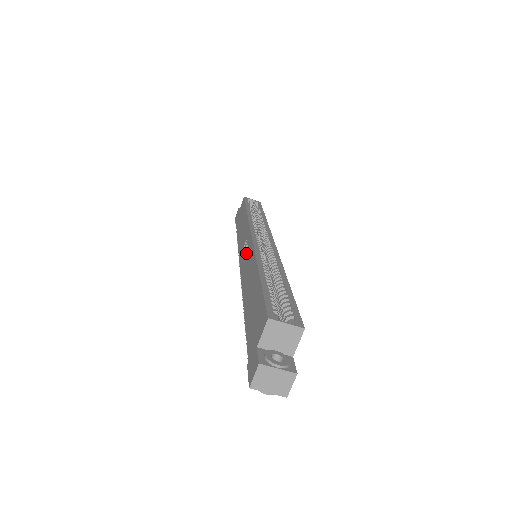
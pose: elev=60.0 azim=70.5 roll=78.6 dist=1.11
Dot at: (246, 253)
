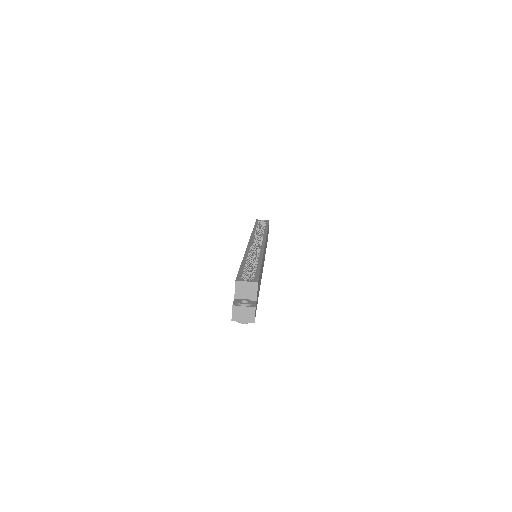
Dot at: occluded
